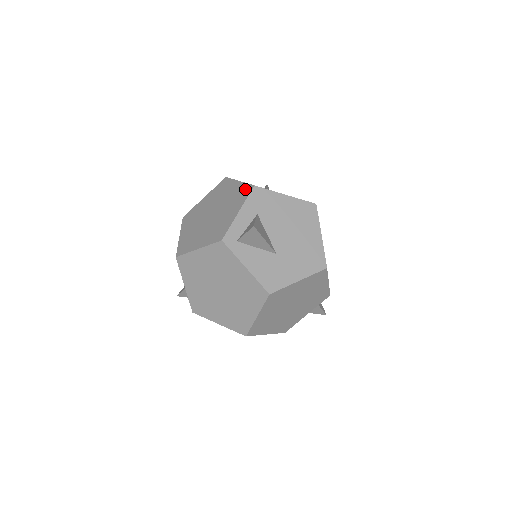
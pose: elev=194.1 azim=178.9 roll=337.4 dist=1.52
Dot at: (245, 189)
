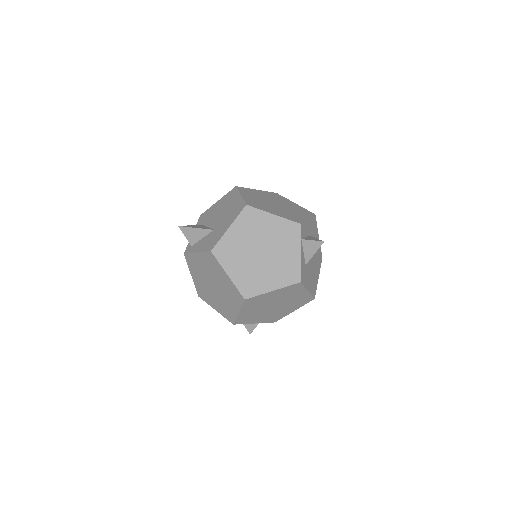
Dot at: occluded
